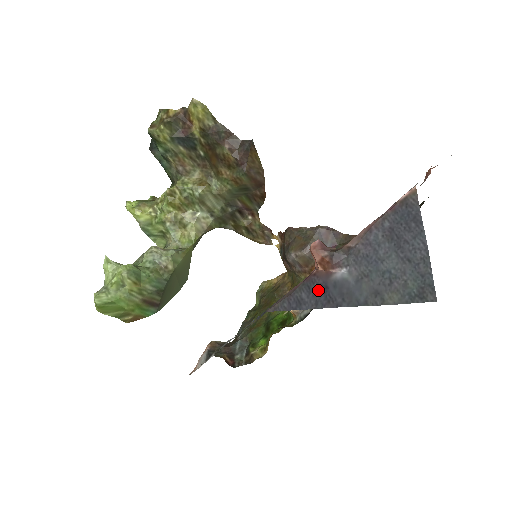
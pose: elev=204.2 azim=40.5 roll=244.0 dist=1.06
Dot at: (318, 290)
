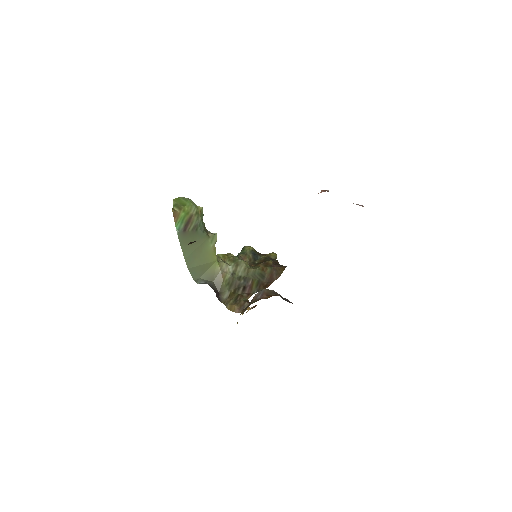
Dot at: occluded
